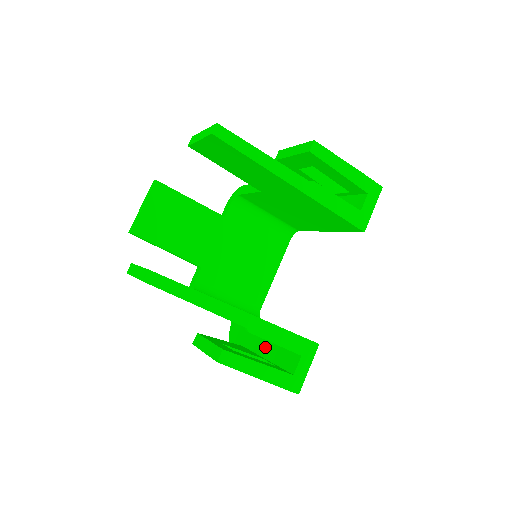
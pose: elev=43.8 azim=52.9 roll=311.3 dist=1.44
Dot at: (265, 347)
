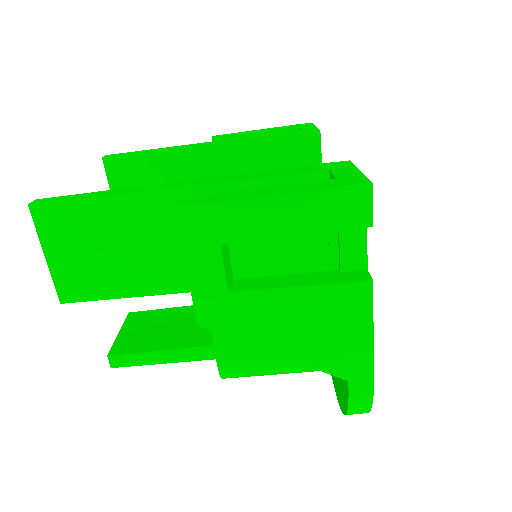
Dot at: occluded
